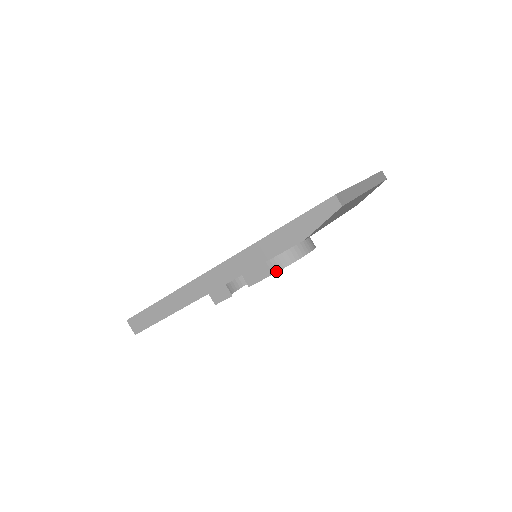
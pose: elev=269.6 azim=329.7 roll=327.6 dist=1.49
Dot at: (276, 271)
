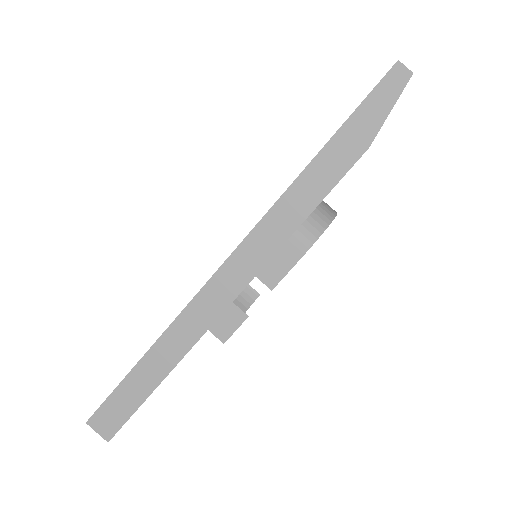
Dot at: (308, 248)
